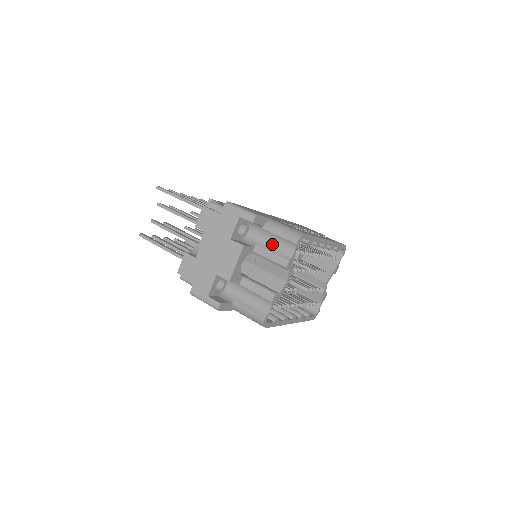
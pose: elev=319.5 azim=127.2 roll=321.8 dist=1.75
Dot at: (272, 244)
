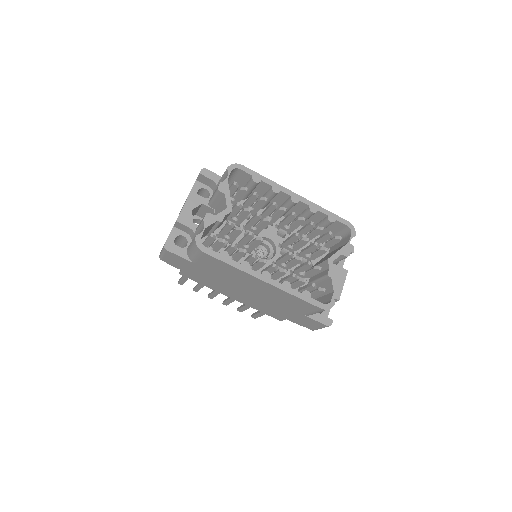
Dot at: occluded
